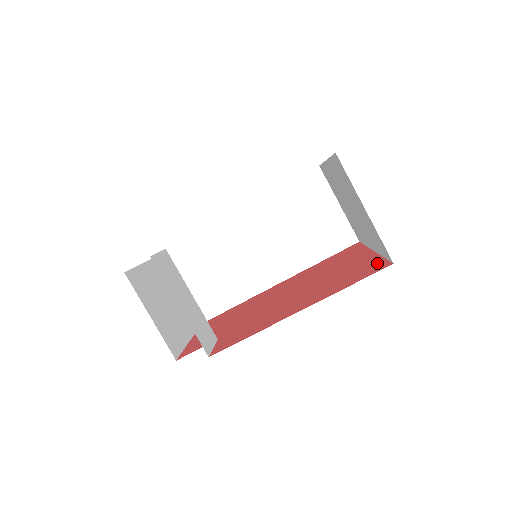
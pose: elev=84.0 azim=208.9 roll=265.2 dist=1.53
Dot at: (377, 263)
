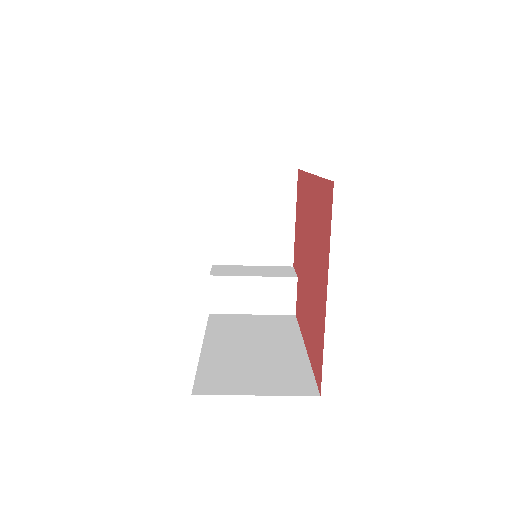
Dot at: (320, 360)
